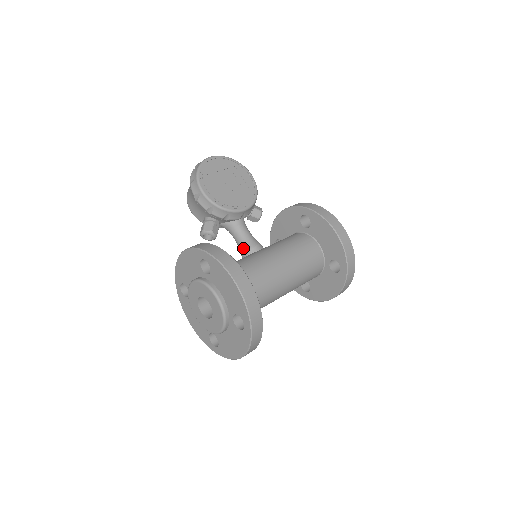
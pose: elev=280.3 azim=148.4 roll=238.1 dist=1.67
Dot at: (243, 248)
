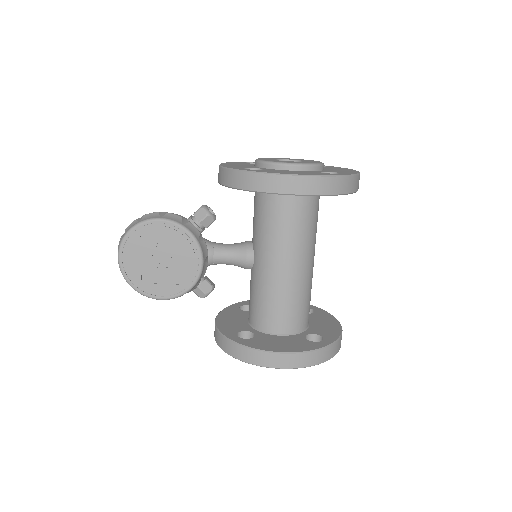
Dot at: occluded
